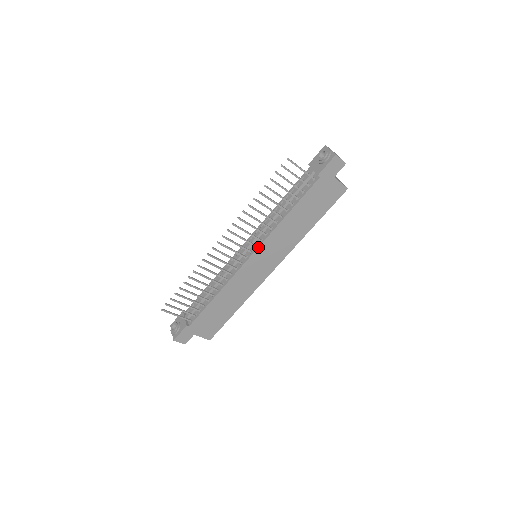
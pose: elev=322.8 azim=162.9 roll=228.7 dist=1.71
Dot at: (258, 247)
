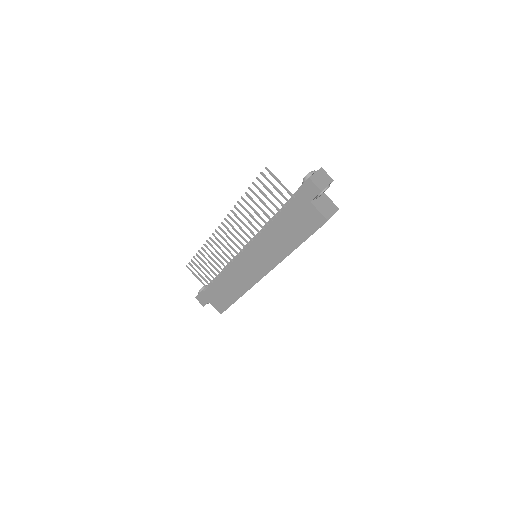
Dot at: (248, 246)
